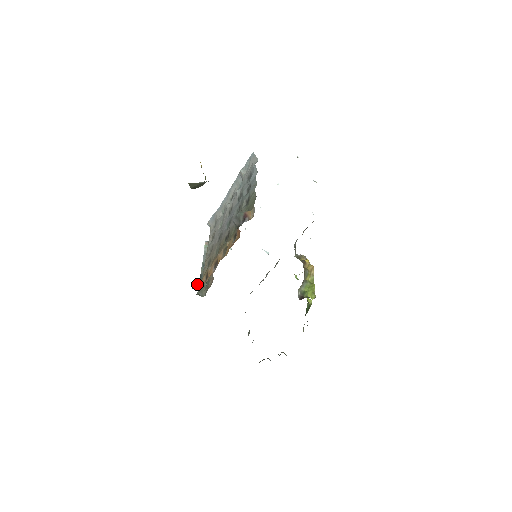
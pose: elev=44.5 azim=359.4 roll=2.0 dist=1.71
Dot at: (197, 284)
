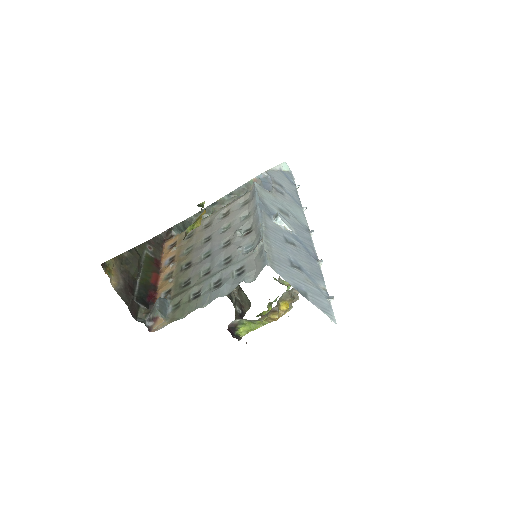
Dot at: (169, 234)
